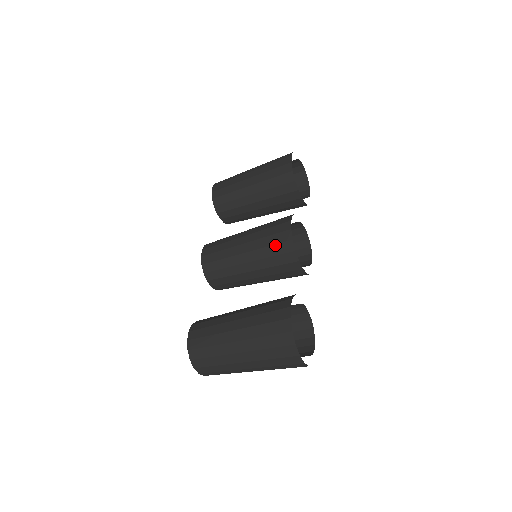
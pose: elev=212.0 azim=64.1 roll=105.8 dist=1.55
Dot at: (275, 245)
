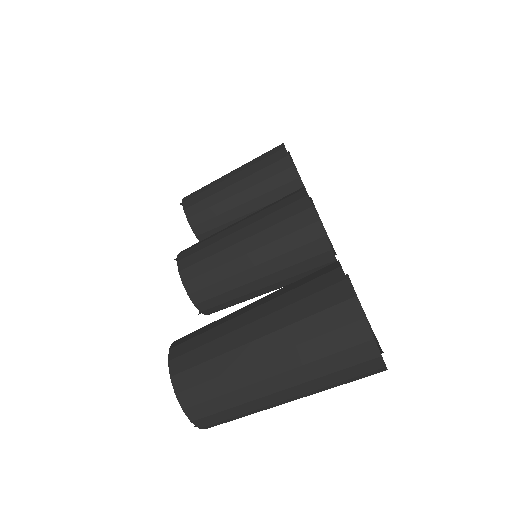
Dot at: (288, 219)
